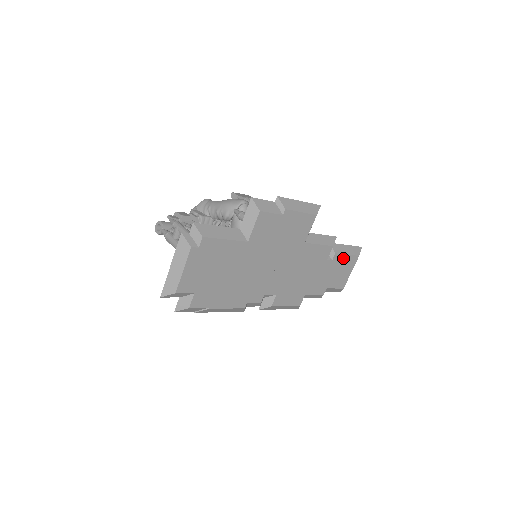
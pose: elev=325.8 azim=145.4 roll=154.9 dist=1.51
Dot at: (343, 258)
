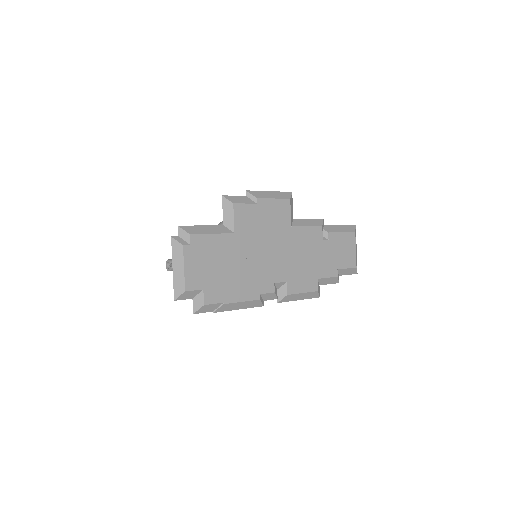
Dot at: (339, 236)
